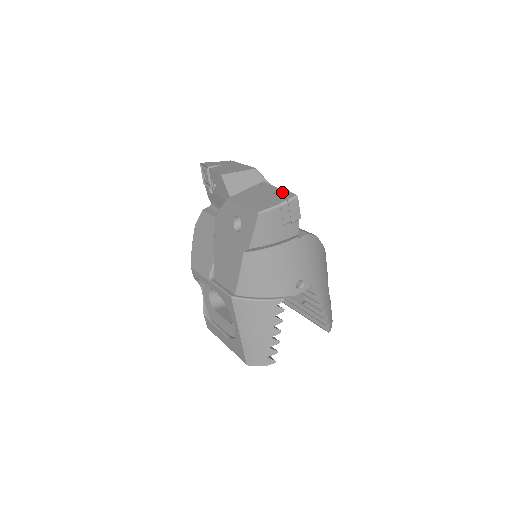
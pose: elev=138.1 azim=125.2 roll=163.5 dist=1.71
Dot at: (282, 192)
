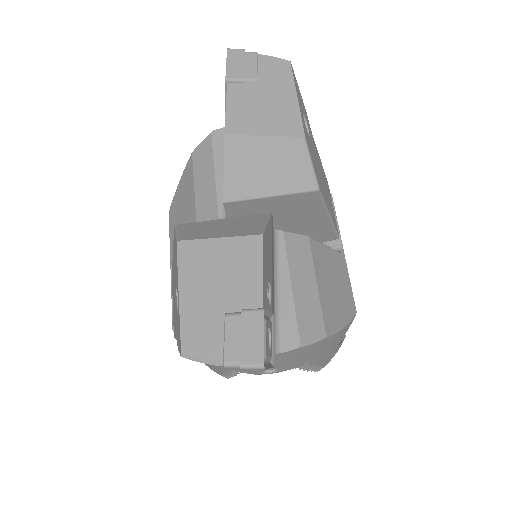
Dot at: (252, 326)
